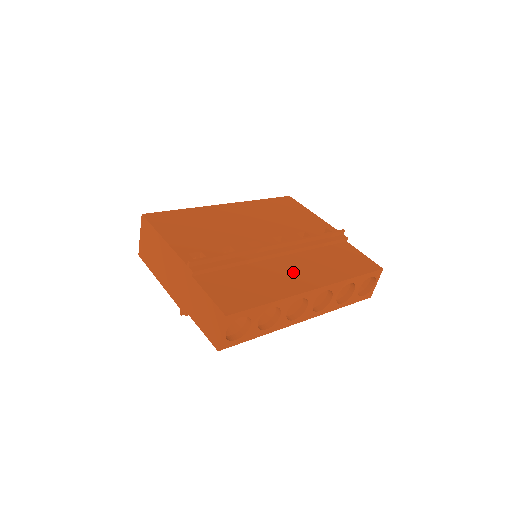
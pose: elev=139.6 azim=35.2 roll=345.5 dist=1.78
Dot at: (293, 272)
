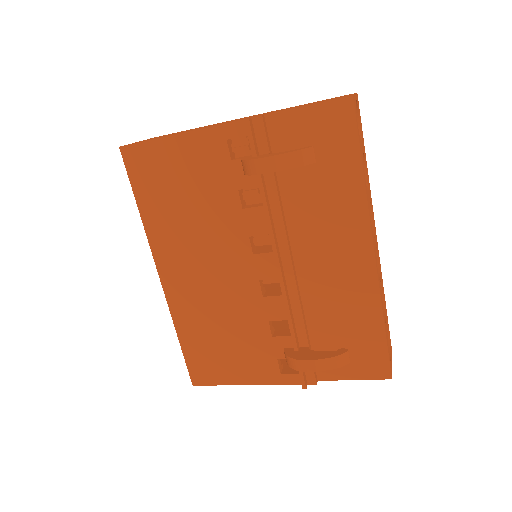
Dot at: occluded
